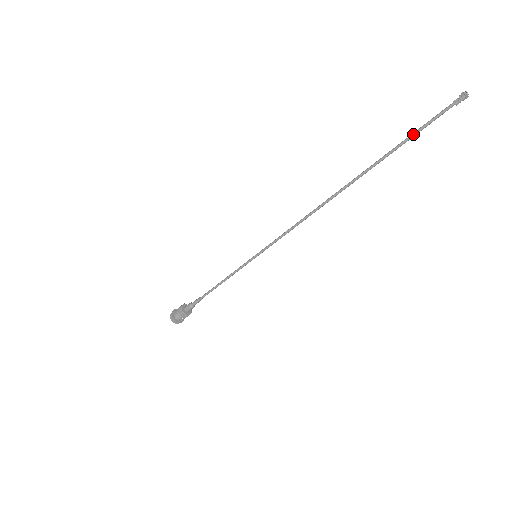
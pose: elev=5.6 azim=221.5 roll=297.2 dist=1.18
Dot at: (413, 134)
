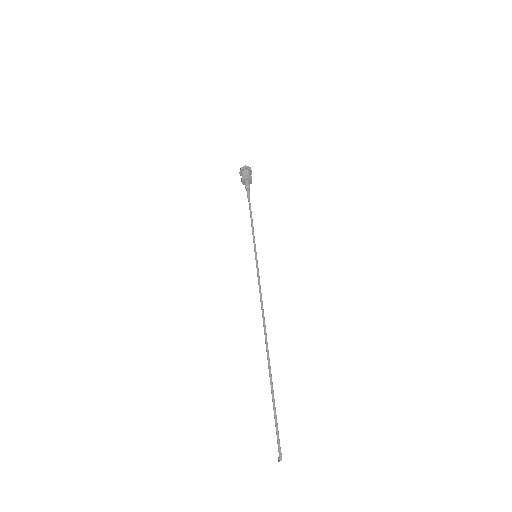
Dot at: occluded
